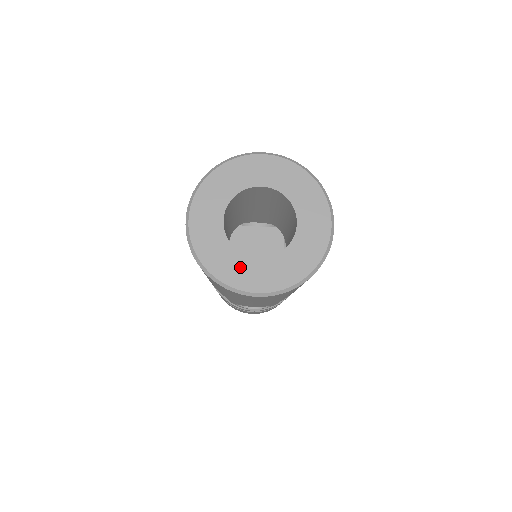
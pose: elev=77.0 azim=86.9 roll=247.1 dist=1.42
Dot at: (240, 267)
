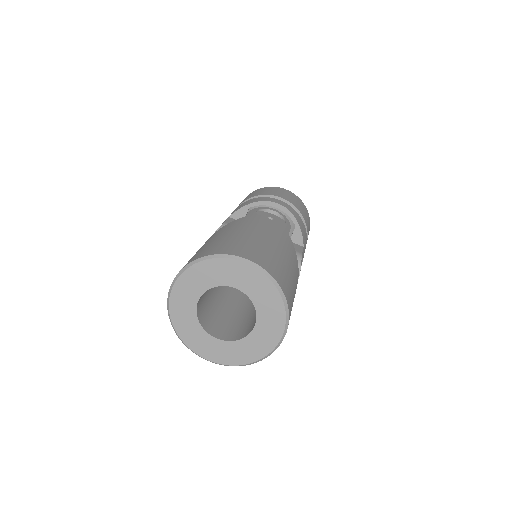
Dot at: (201, 340)
